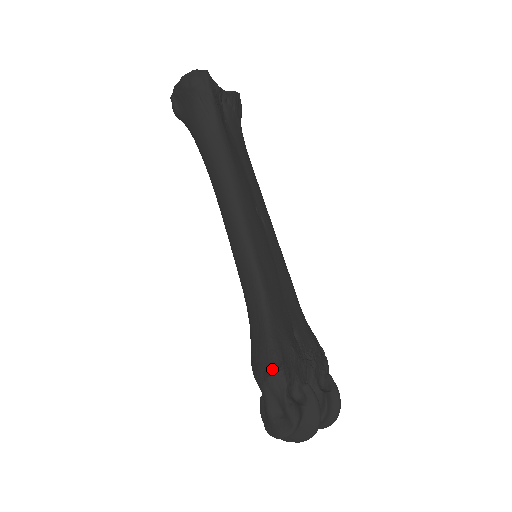
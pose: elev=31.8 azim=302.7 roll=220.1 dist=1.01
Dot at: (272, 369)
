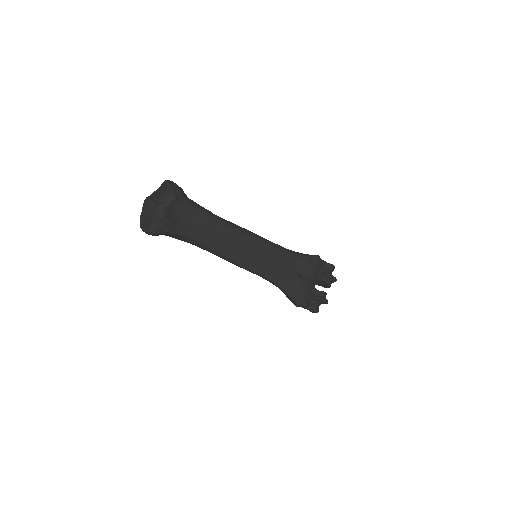
Dot at: (296, 306)
